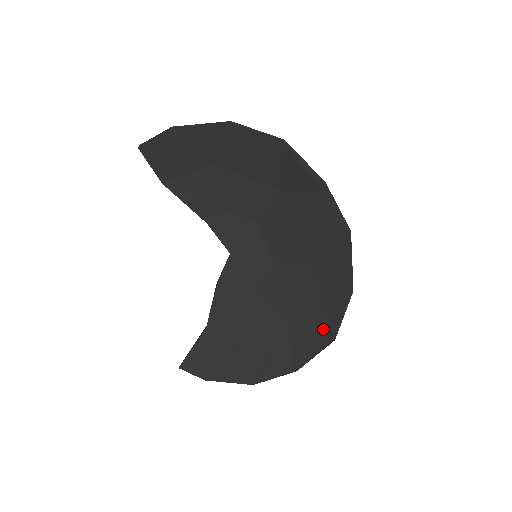
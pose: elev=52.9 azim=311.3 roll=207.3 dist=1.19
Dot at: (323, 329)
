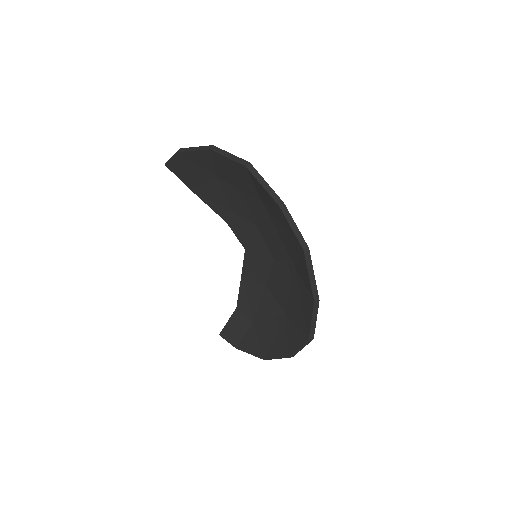
Dot at: (304, 328)
